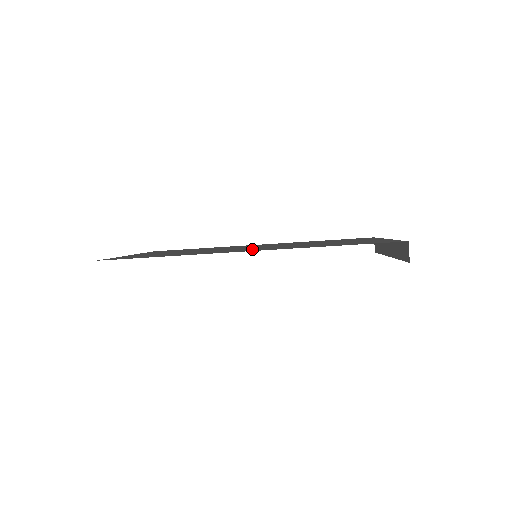
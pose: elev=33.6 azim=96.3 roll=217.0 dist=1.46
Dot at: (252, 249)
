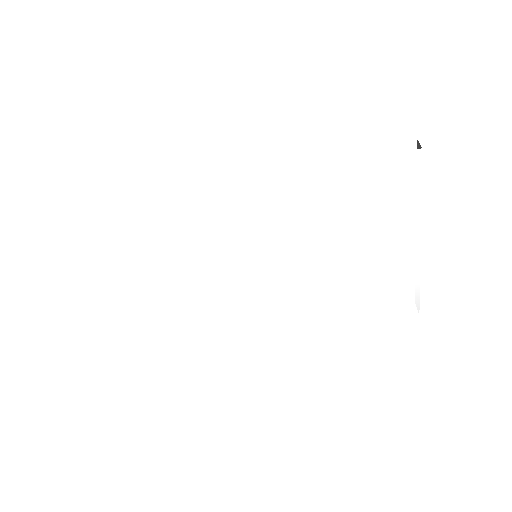
Dot at: occluded
